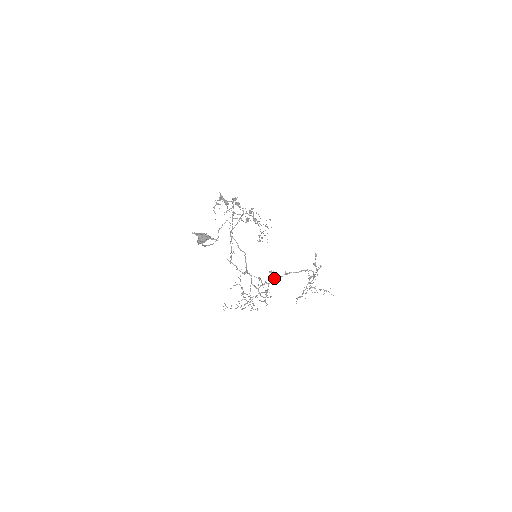
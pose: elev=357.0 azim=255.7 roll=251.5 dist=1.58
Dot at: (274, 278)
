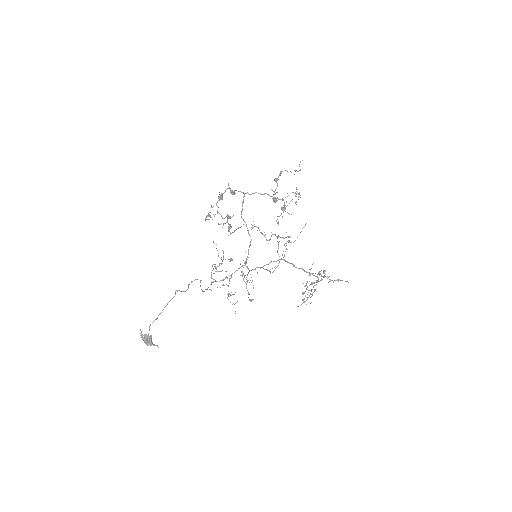
Dot at: (283, 259)
